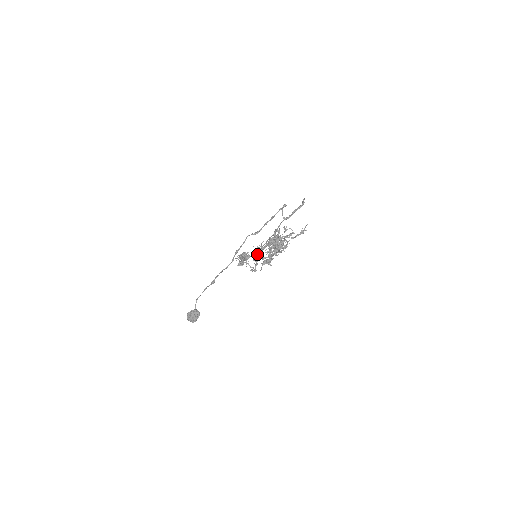
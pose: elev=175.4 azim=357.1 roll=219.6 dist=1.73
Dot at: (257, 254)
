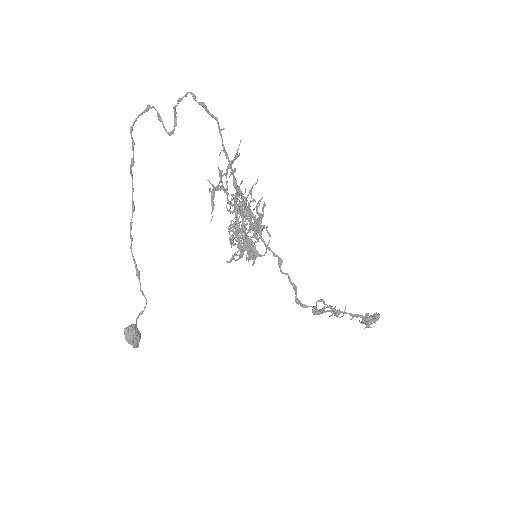
Dot at: occluded
